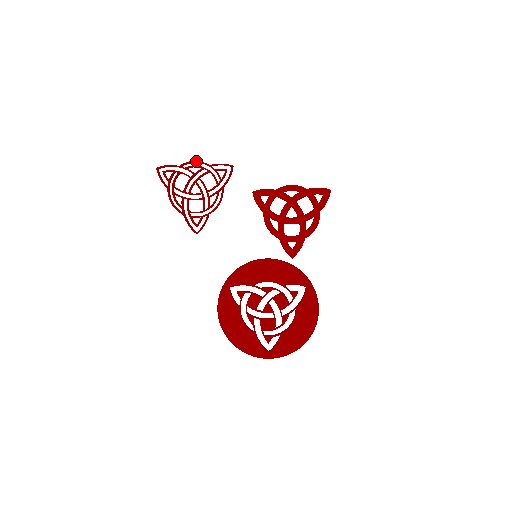
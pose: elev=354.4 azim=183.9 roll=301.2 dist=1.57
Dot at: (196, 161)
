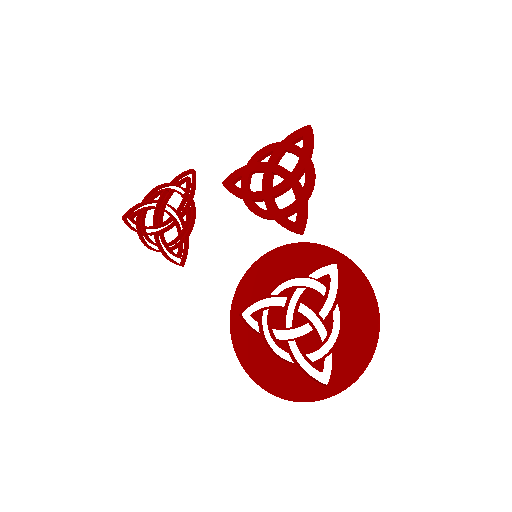
Dot at: (155, 187)
